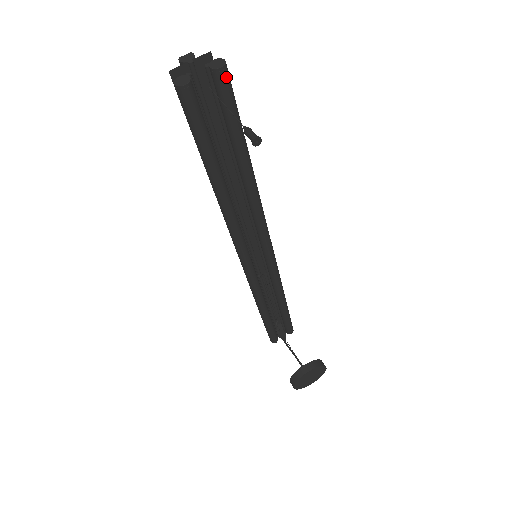
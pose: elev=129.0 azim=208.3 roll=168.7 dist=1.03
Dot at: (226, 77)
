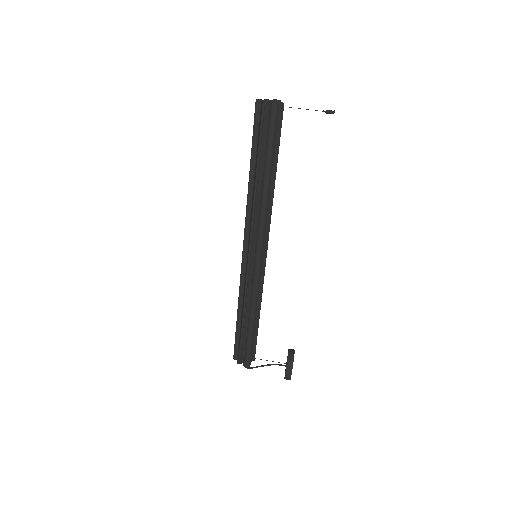
Dot at: occluded
